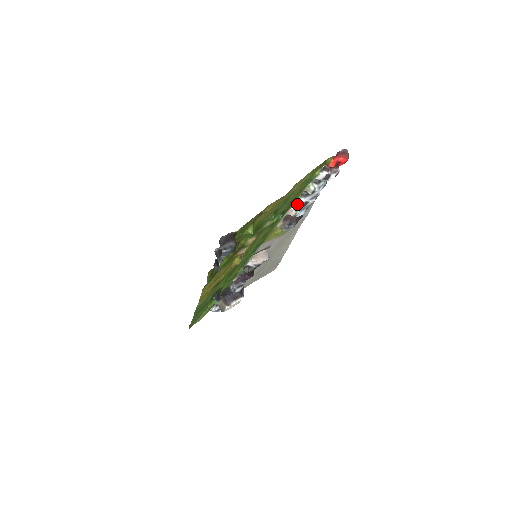
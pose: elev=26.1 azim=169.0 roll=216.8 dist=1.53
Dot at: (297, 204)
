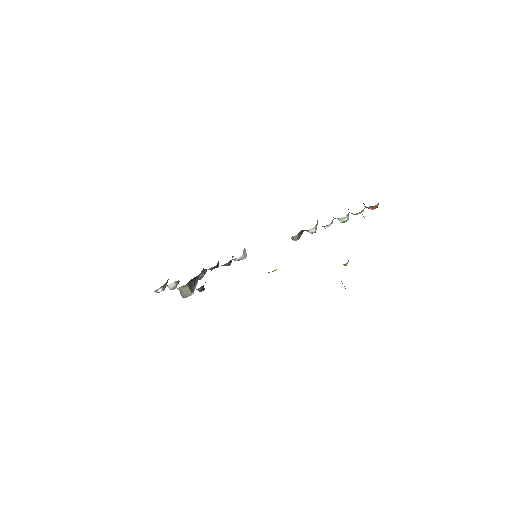
Dot at: (324, 226)
